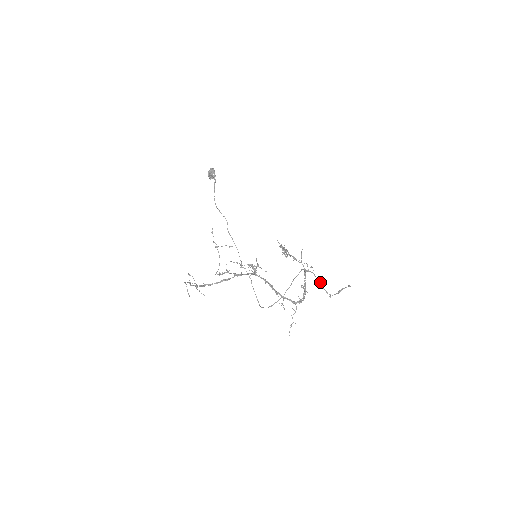
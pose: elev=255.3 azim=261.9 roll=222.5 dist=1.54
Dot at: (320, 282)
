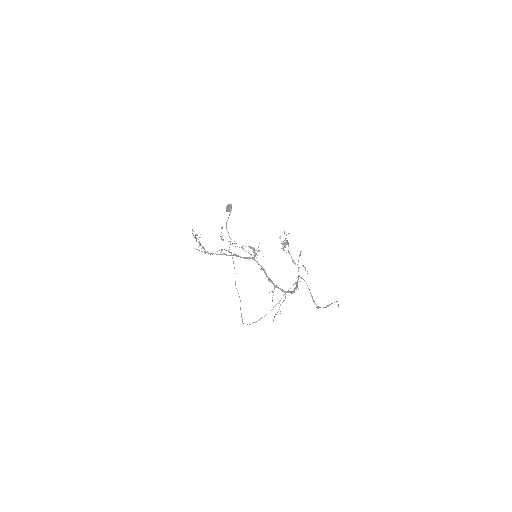
Dot at: (310, 293)
